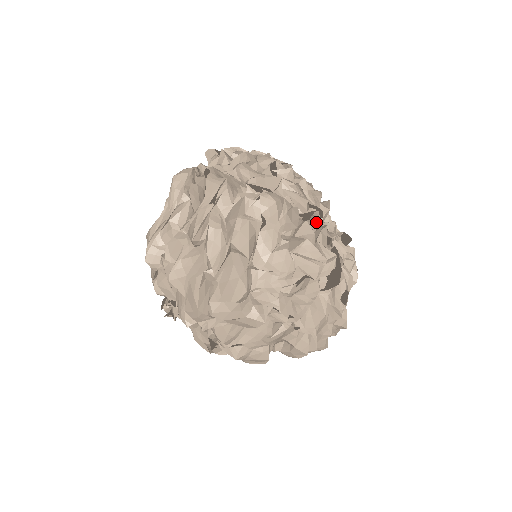
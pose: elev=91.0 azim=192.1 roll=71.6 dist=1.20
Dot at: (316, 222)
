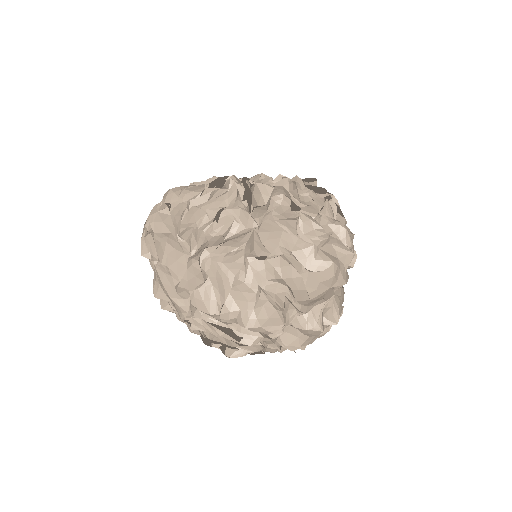
Dot at: occluded
